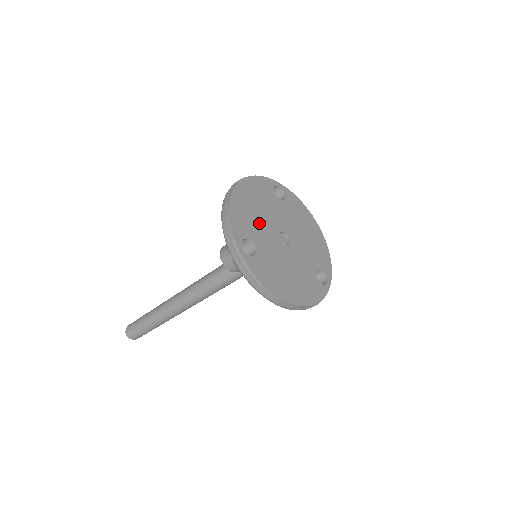
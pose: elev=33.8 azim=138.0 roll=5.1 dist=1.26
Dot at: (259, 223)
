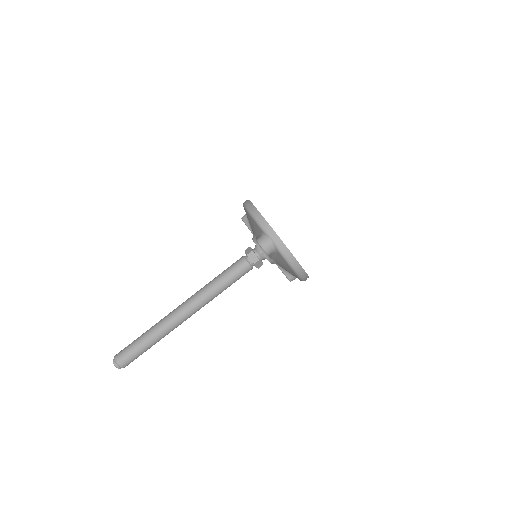
Dot at: occluded
